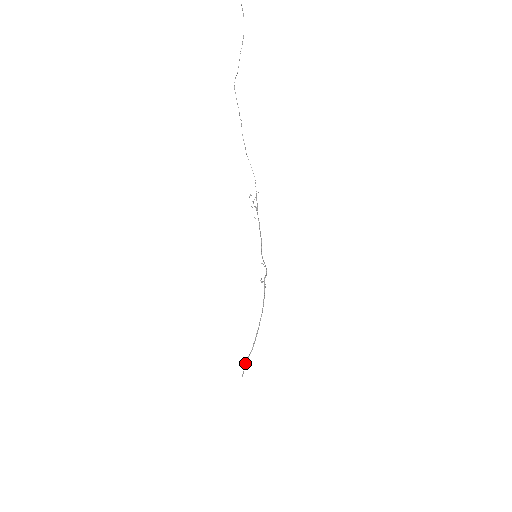
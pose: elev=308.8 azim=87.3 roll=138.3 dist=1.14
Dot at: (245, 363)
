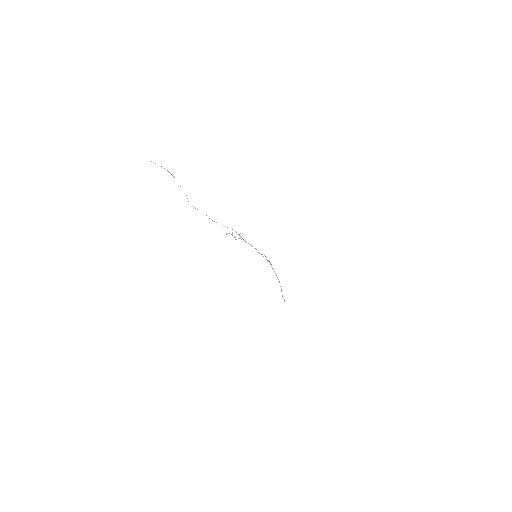
Dot at: (282, 296)
